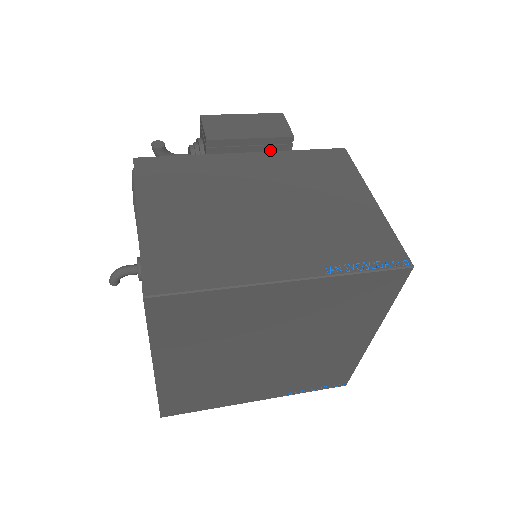
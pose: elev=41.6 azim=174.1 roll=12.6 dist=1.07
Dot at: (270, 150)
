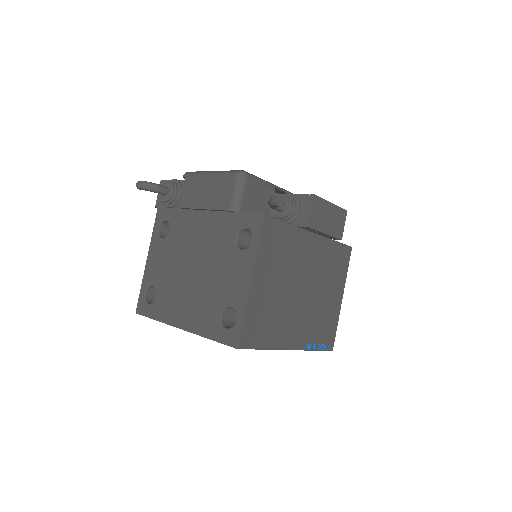
Dot at: (325, 236)
